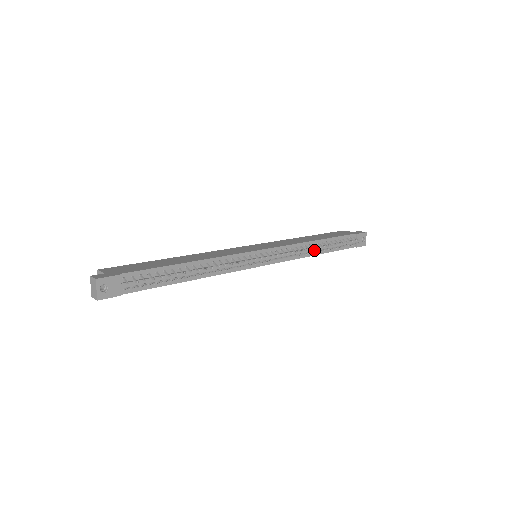
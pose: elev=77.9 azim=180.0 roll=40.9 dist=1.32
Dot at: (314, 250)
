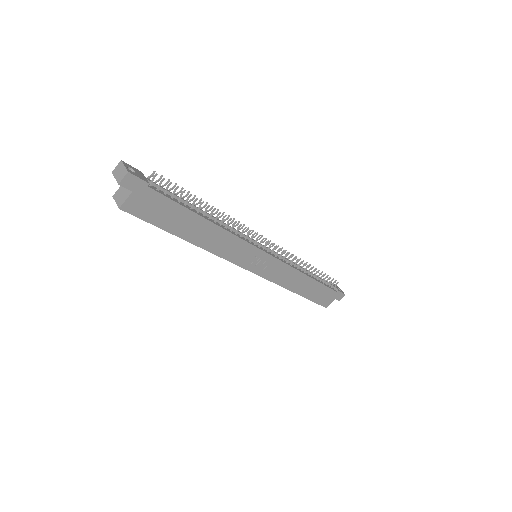
Dot at: (304, 272)
